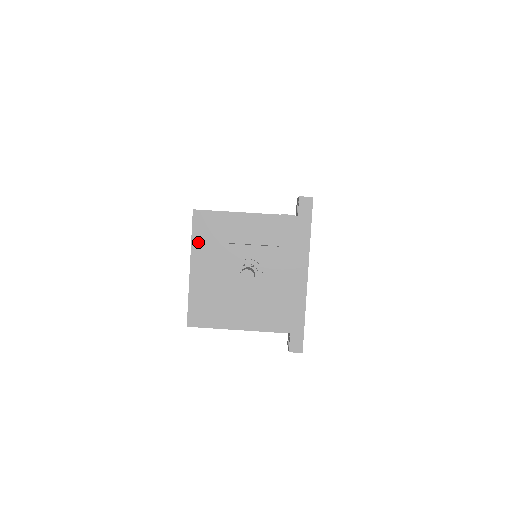
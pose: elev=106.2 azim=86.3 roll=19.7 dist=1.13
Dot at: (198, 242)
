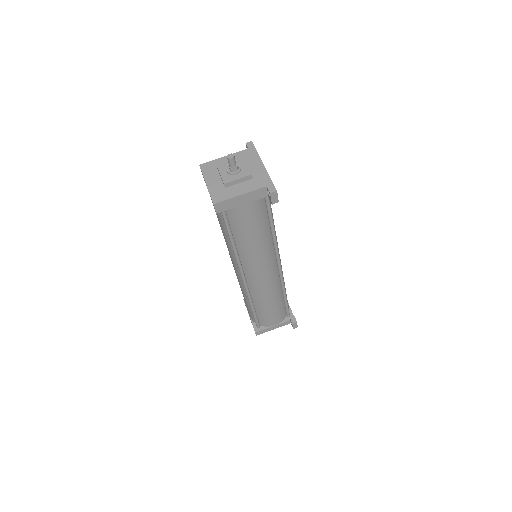
Dot at: (206, 174)
